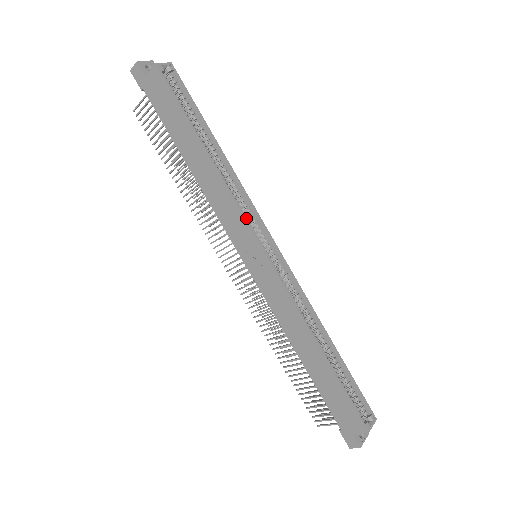
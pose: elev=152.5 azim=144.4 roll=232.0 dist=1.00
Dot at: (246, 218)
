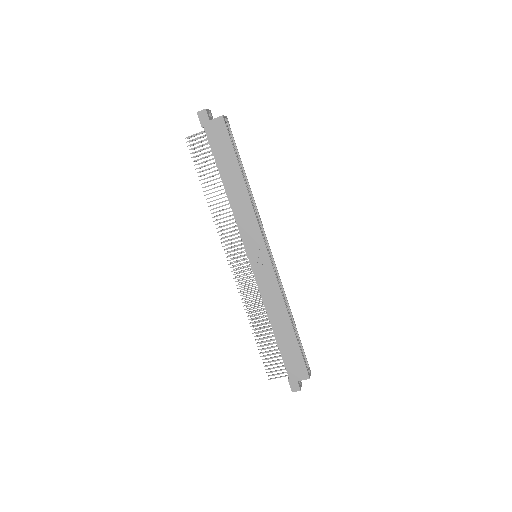
Dot at: occluded
